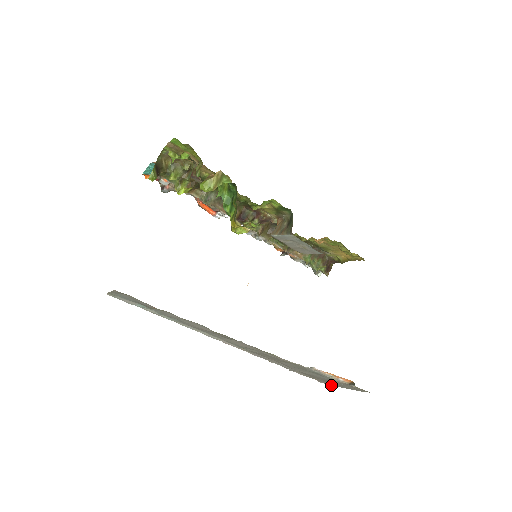
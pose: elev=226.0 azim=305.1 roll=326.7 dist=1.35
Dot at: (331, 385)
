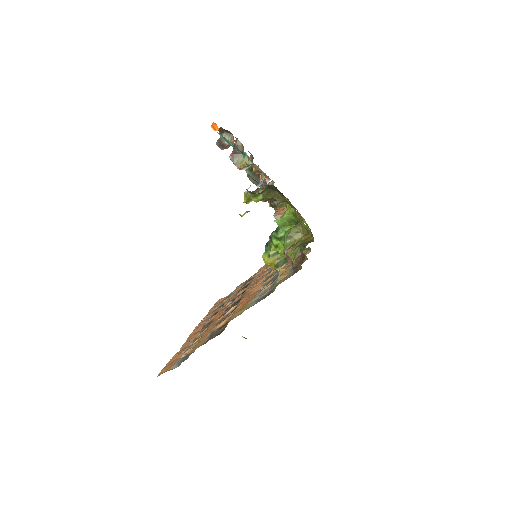
Dot at: occluded
